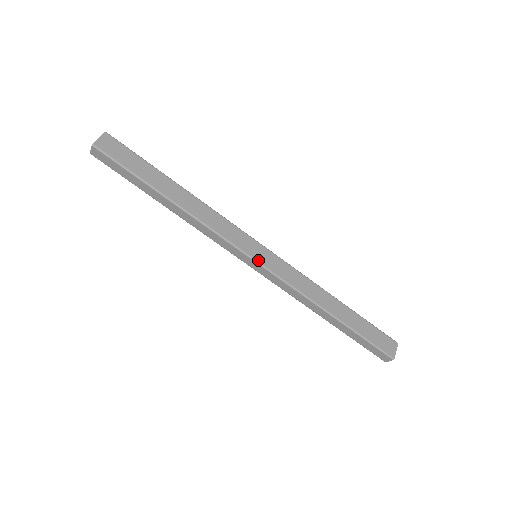
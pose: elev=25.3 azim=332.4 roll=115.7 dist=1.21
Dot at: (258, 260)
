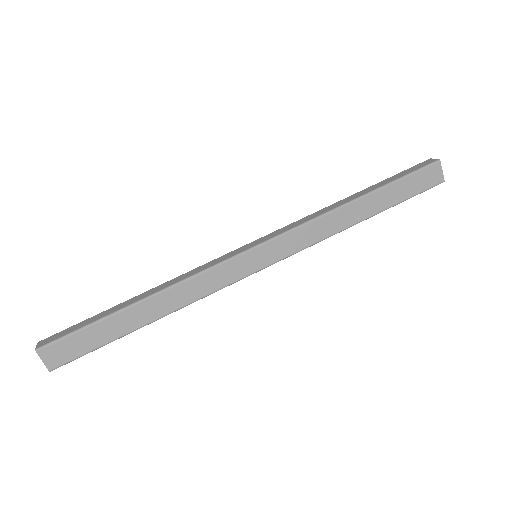
Dot at: (264, 266)
